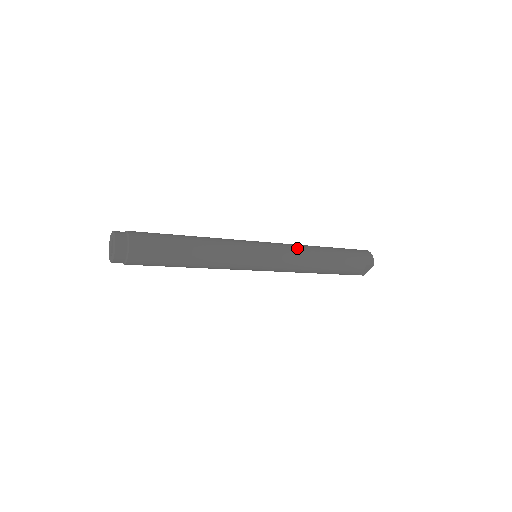
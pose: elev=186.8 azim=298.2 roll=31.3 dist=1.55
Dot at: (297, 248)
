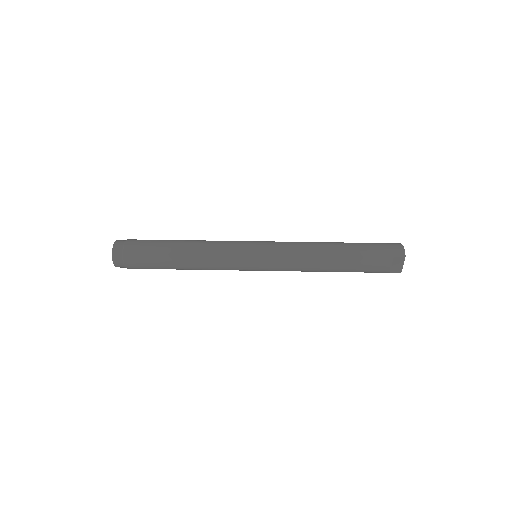
Dot at: (299, 243)
